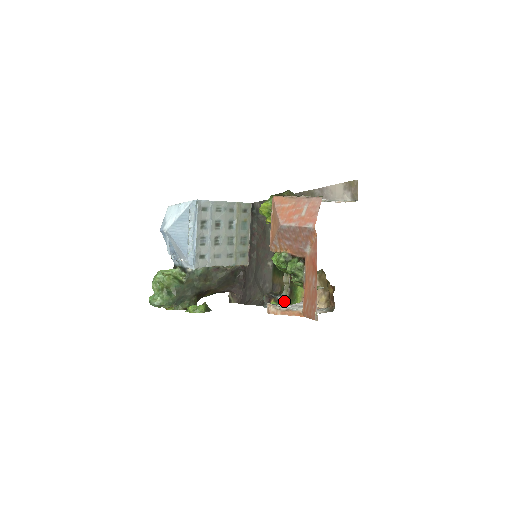
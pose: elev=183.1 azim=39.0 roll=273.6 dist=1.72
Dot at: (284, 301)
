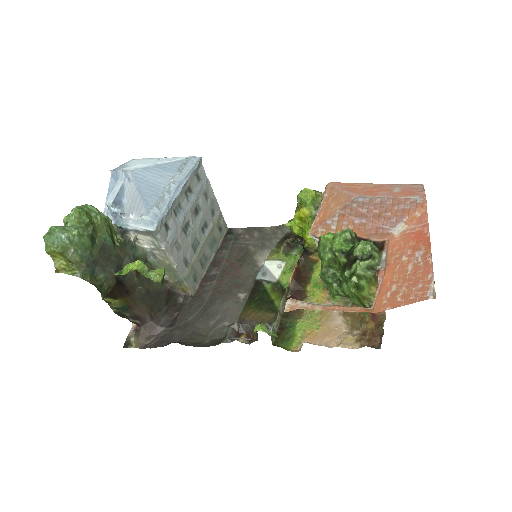
Dot at: occluded
